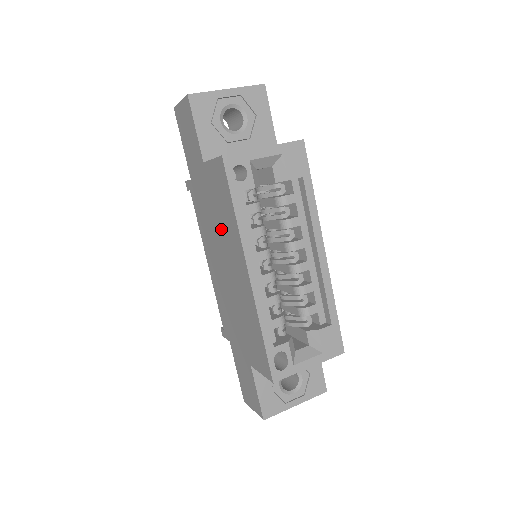
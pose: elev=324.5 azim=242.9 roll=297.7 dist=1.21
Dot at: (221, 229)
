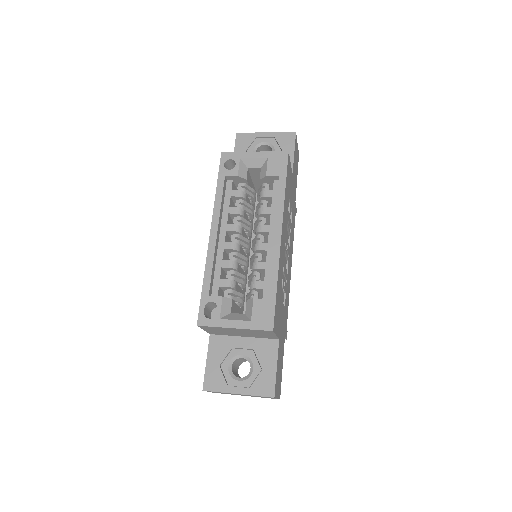
Dot at: occluded
